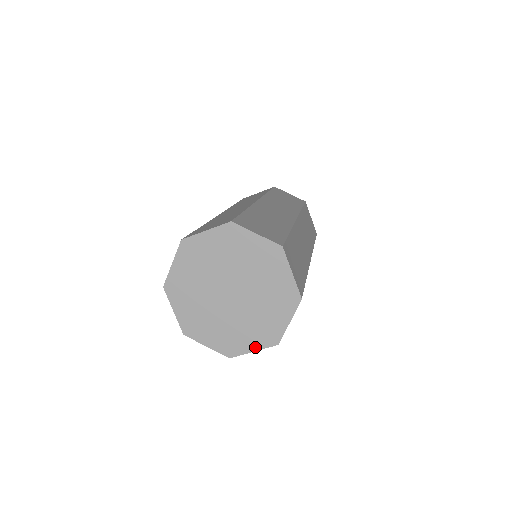
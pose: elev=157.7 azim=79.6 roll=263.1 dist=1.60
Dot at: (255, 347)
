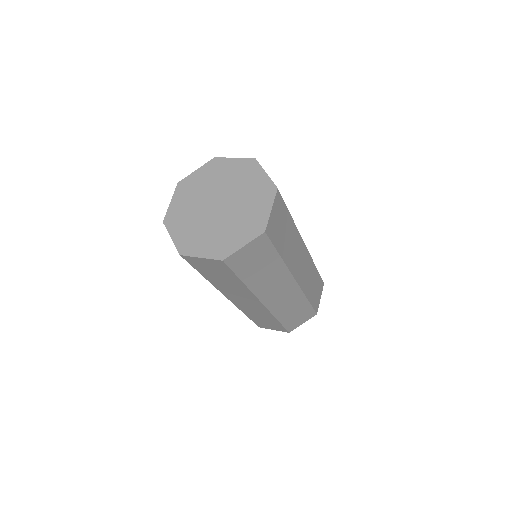
Dot at: (204, 254)
